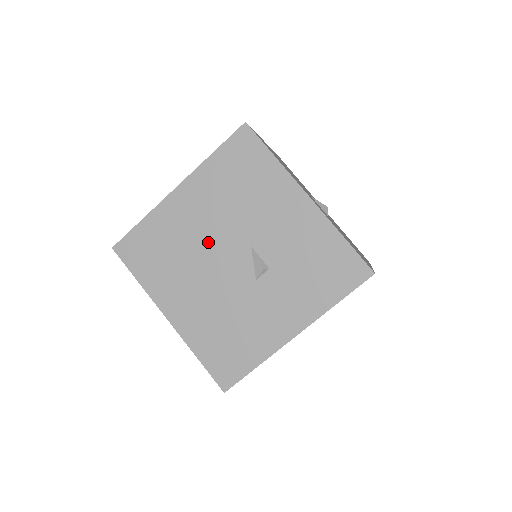
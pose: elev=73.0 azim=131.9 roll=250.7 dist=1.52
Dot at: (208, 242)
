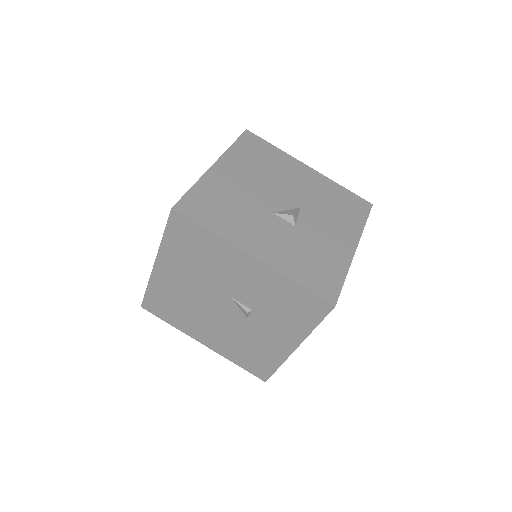
Dot at: (199, 297)
